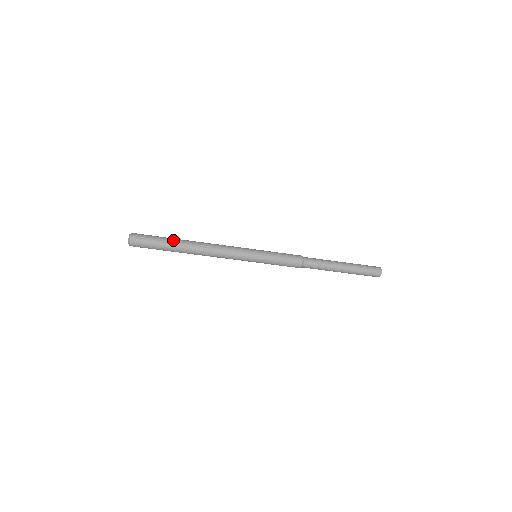
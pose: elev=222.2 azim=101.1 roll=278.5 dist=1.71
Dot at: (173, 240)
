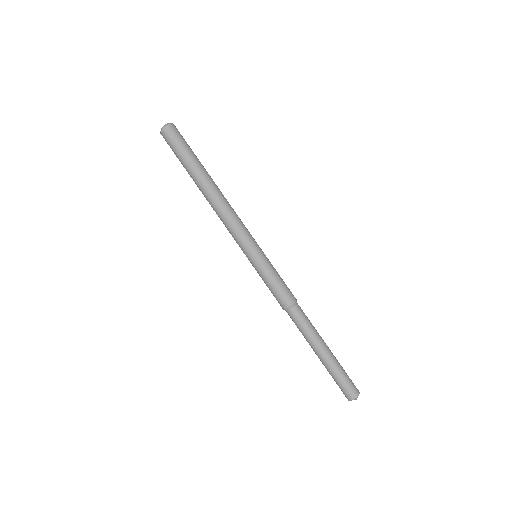
Dot at: occluded
